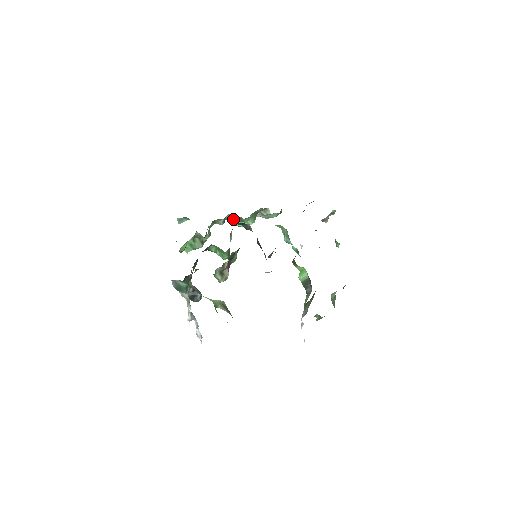
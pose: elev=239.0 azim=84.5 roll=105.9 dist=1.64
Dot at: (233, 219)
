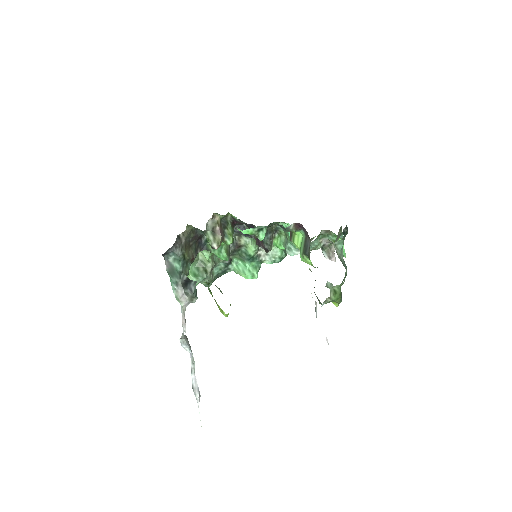
Dot at: (236, 246)
